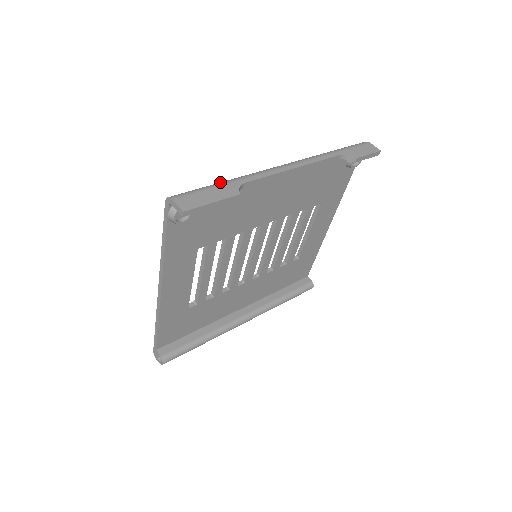
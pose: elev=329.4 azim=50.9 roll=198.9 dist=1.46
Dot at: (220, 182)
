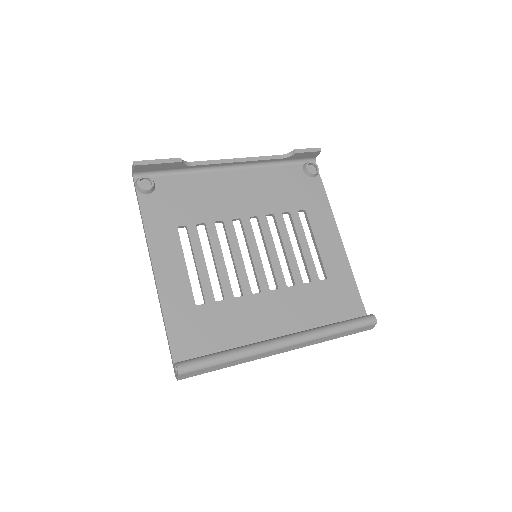
Dot at: (175, 169)
